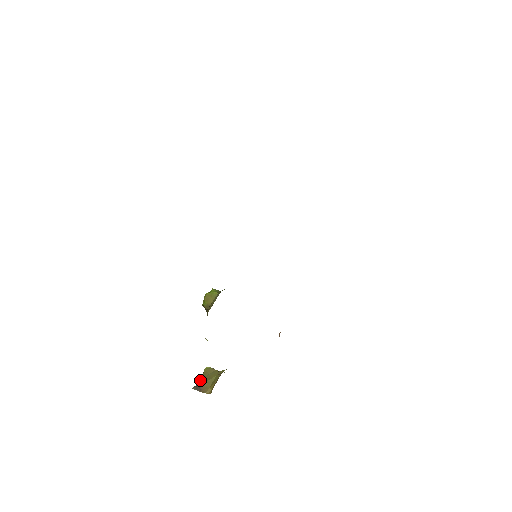
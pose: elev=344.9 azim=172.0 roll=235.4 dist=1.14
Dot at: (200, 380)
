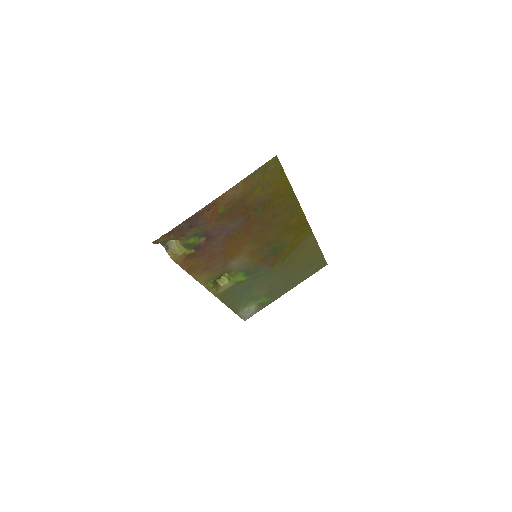
Dot at: (169, 241)
